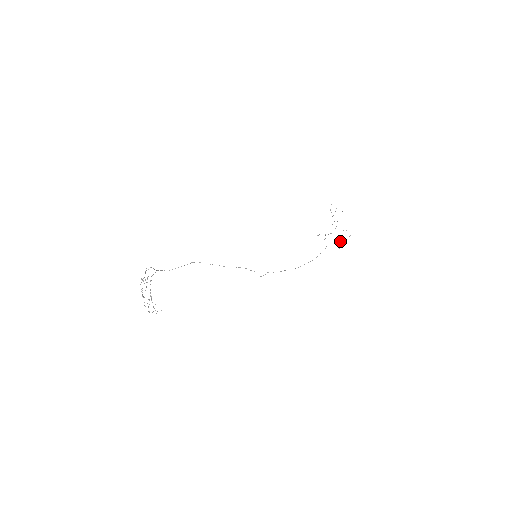
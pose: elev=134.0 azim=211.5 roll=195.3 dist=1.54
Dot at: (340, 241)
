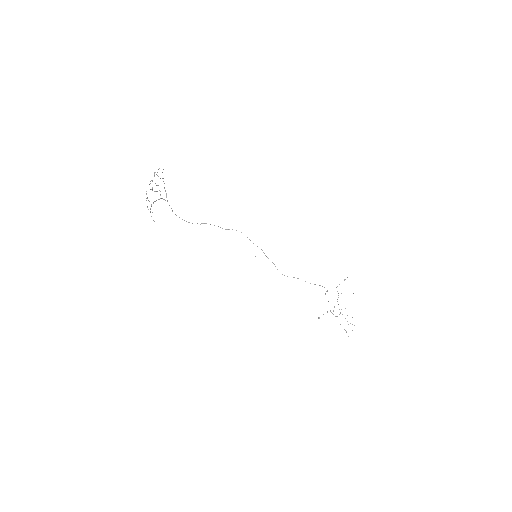
Dot at: occluded
